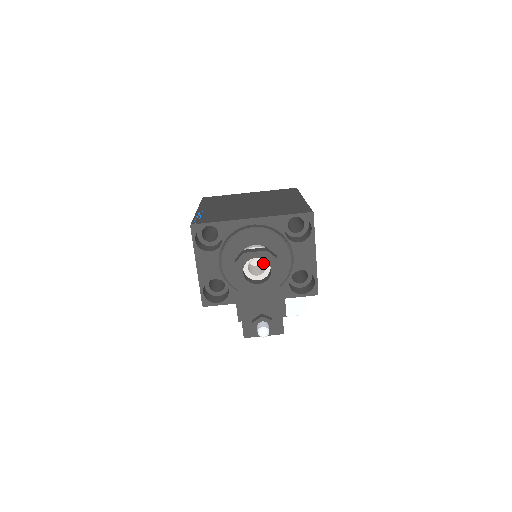
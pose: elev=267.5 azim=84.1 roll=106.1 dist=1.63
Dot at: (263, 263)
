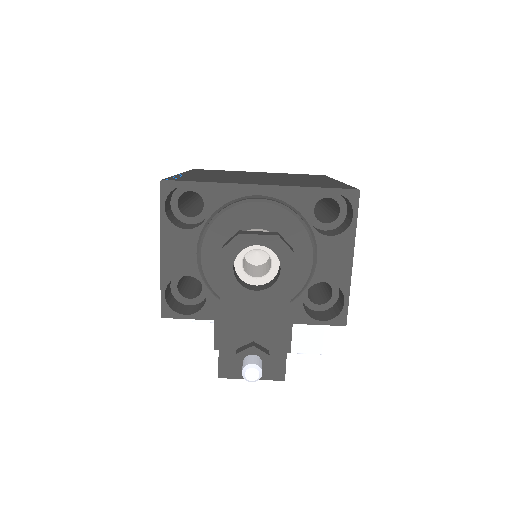
Dot at: (267, 261)
